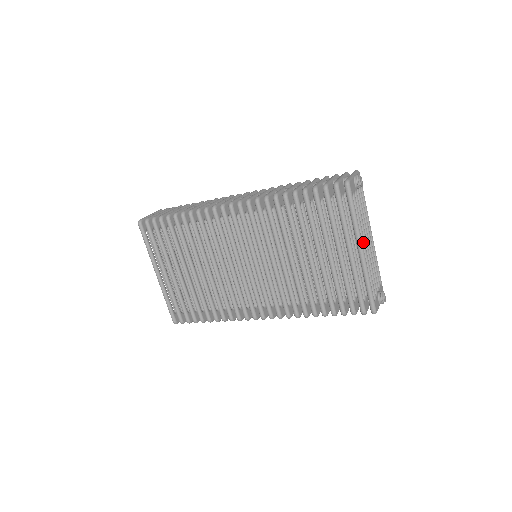
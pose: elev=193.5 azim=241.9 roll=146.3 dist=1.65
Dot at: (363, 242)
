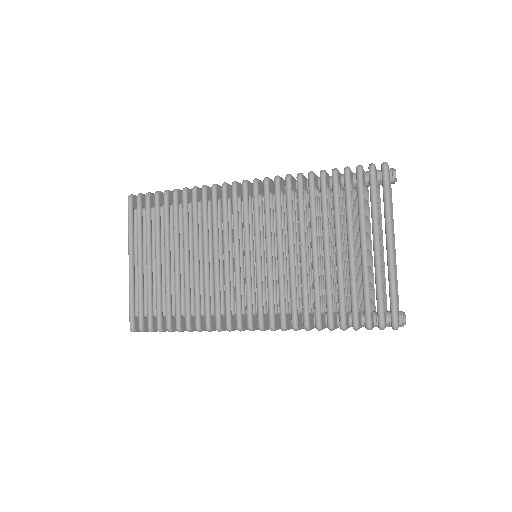
Dot at: occluded
